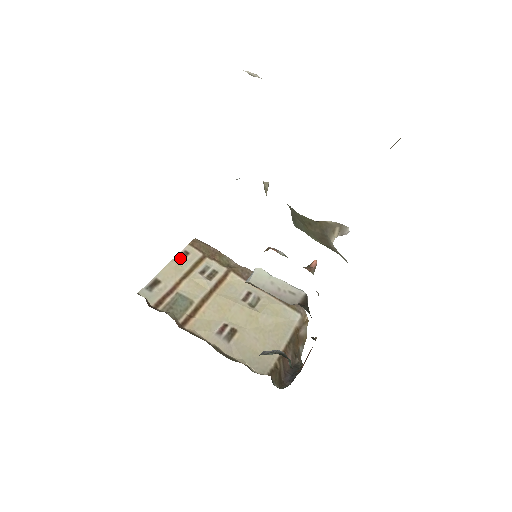
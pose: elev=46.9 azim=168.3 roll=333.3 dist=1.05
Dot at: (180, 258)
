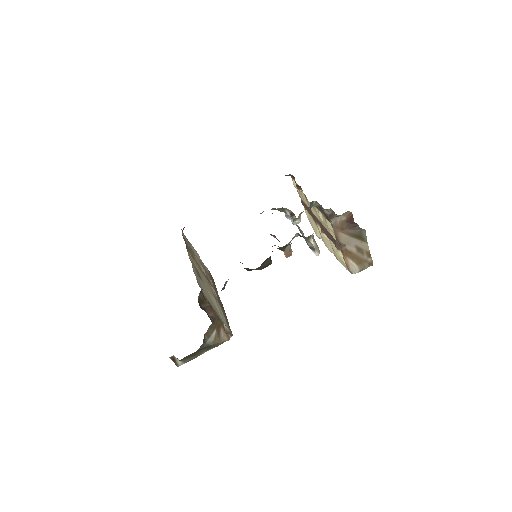
Dot at: occluded
